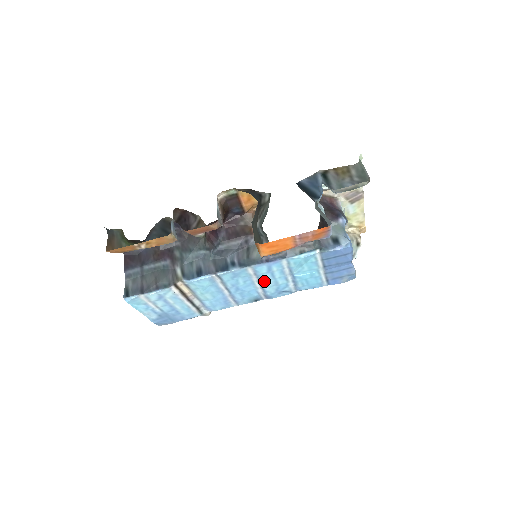
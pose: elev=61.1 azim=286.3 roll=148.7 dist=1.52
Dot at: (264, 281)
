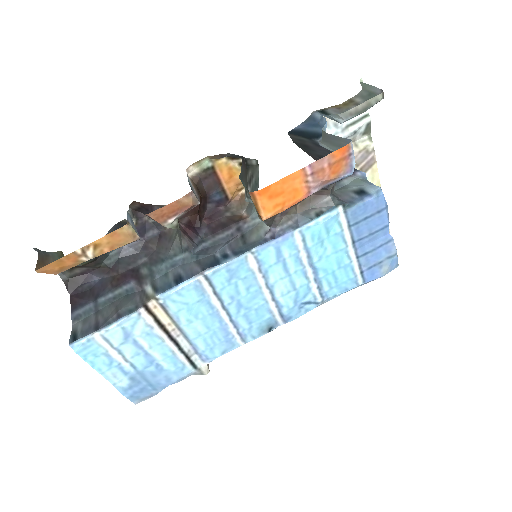
Dot at: (275, 283)
